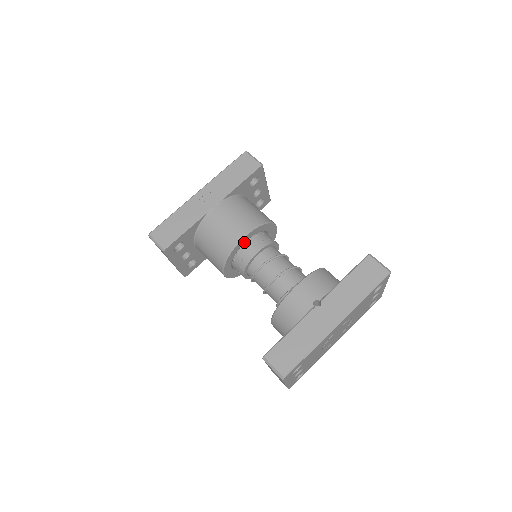
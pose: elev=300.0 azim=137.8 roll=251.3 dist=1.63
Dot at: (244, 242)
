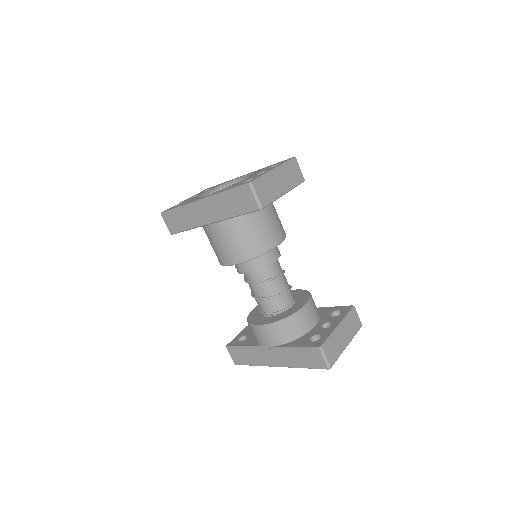
Dot at: occluded
